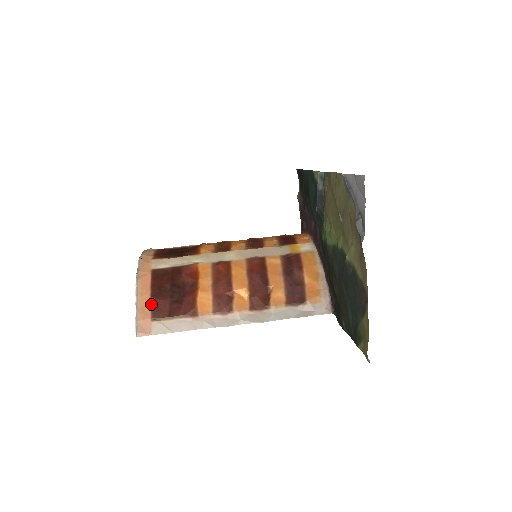
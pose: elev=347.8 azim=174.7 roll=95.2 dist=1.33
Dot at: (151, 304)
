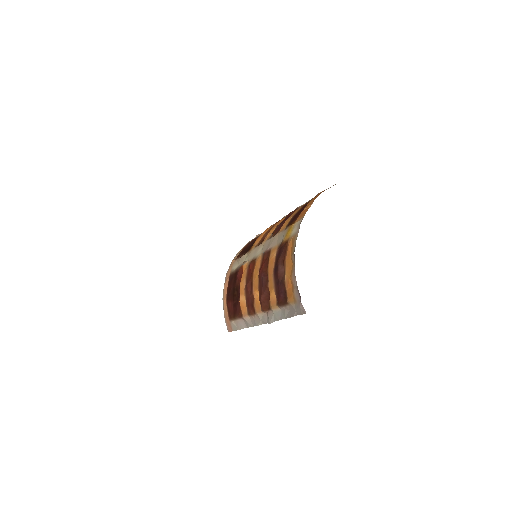
Dot at: (227, 307)
